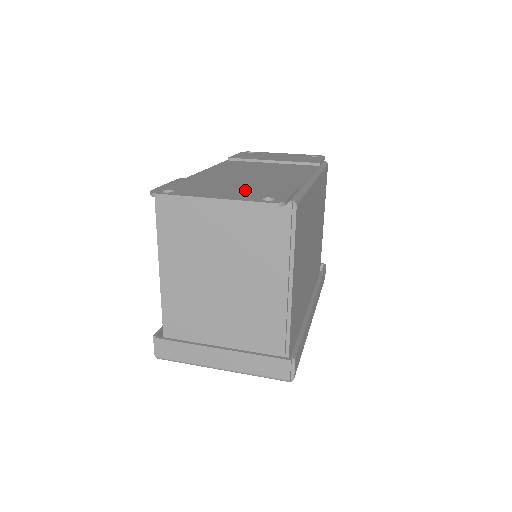
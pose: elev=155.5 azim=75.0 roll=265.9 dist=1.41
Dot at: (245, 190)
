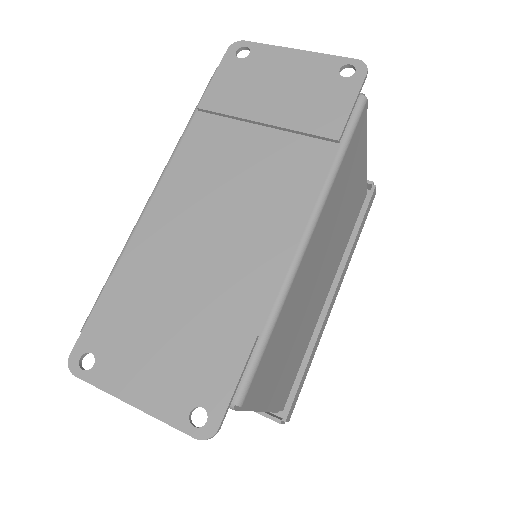
Dot at: (179, 361)
